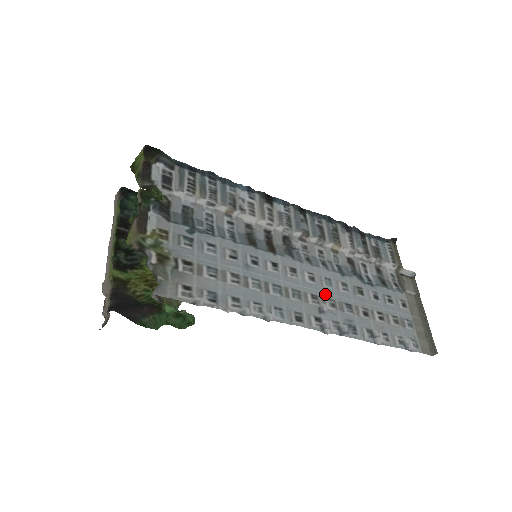
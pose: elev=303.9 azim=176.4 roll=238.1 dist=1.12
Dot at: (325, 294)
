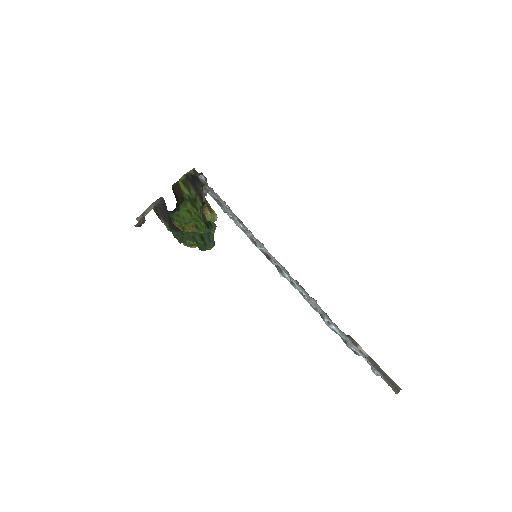
Dot at: occluded
